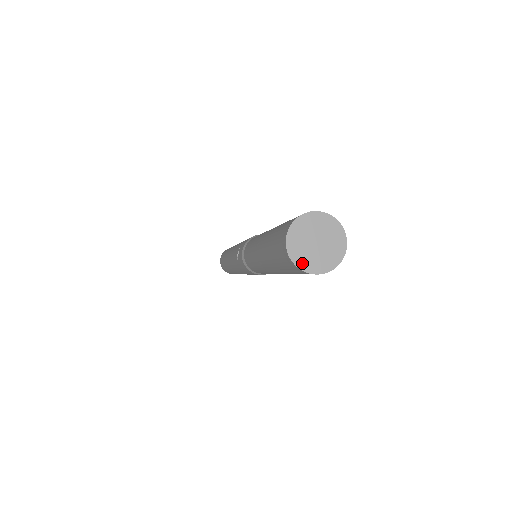
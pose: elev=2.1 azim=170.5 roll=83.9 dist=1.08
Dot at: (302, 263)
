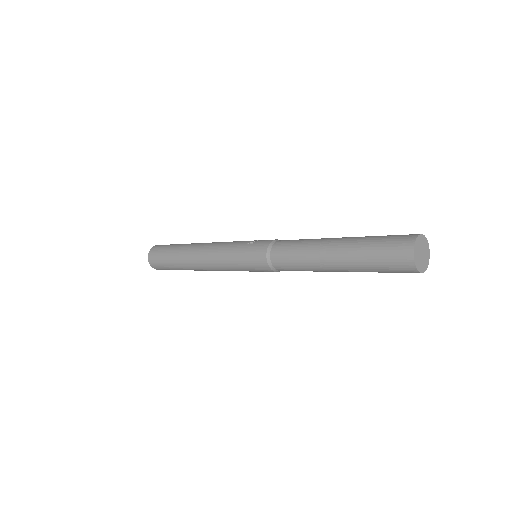
Dot at: (415, 252)
